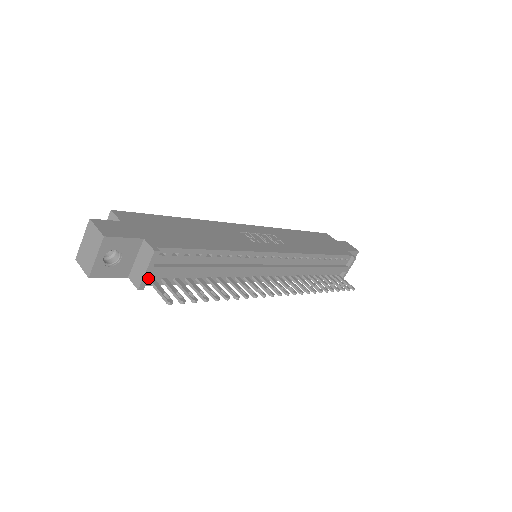
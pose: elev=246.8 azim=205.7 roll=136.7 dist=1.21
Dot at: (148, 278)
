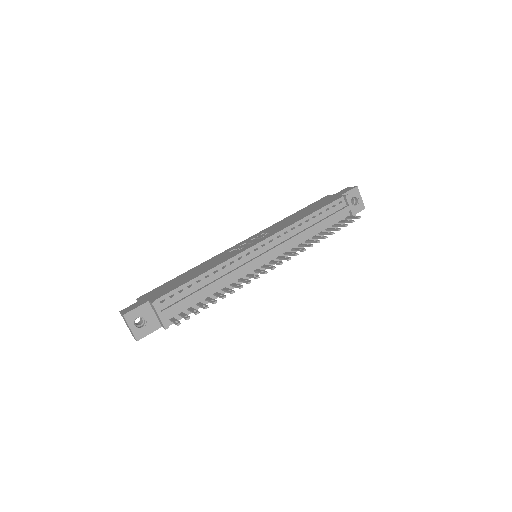
Dot at: (168, 319)
